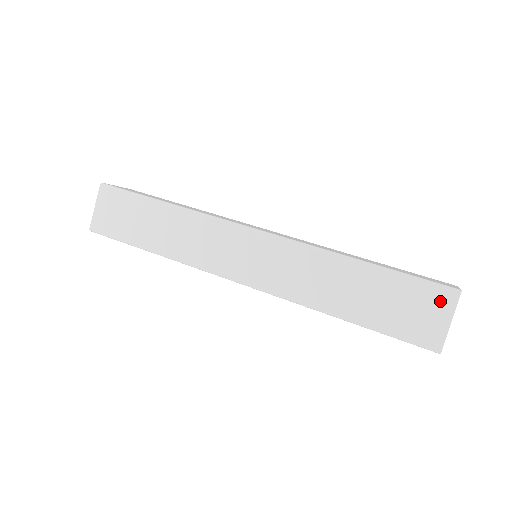
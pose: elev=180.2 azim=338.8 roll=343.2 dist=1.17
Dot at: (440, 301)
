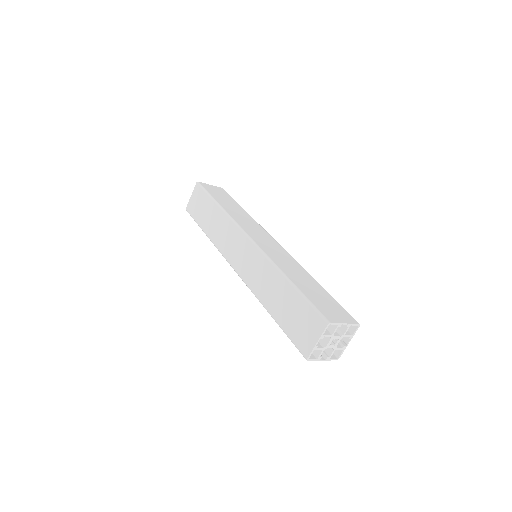
Dot at: (316, 325)
